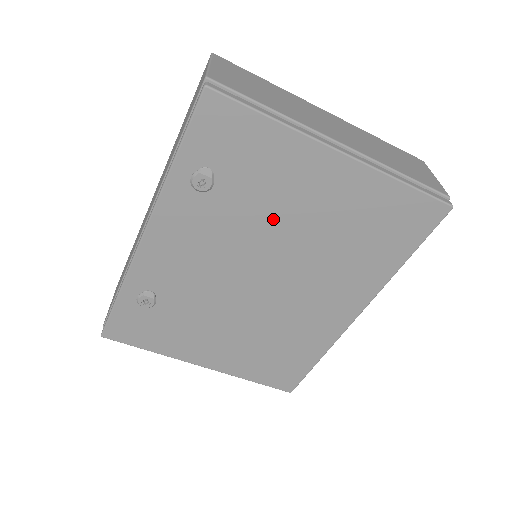
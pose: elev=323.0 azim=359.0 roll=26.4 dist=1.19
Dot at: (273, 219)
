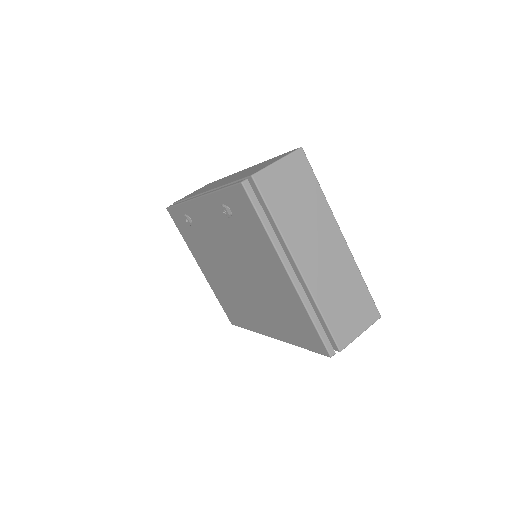
Dot at: (250, 260)
